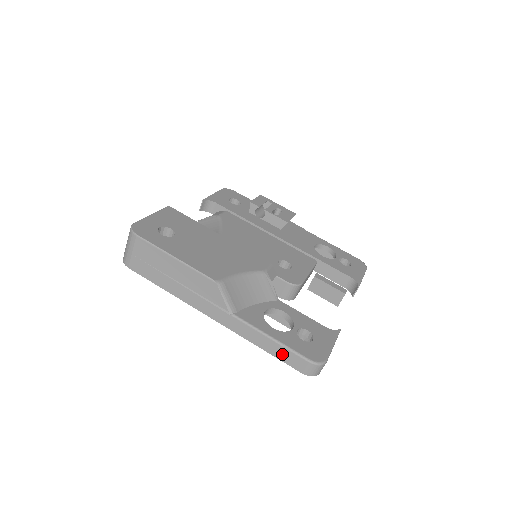
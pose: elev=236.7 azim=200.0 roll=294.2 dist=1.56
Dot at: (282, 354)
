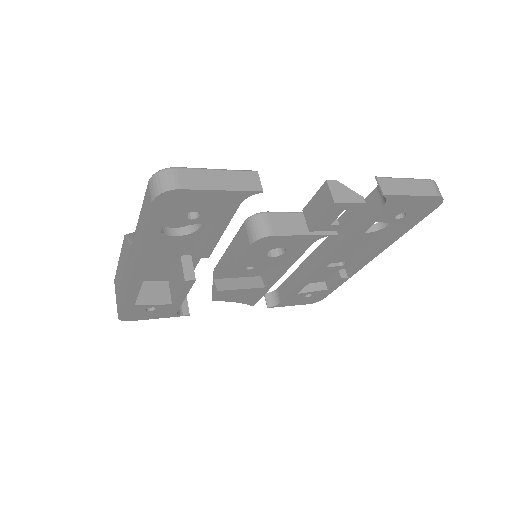
Dot at: (144, 214)
